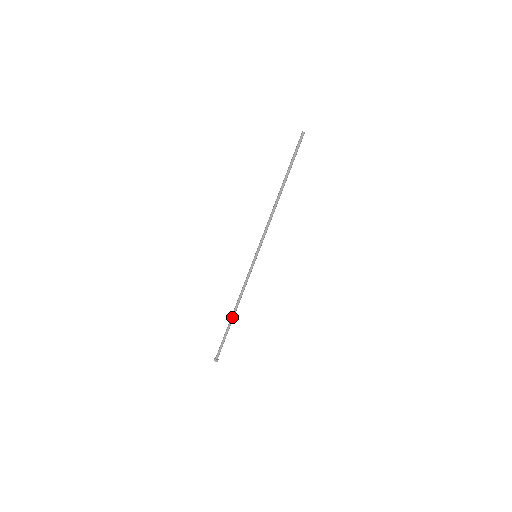
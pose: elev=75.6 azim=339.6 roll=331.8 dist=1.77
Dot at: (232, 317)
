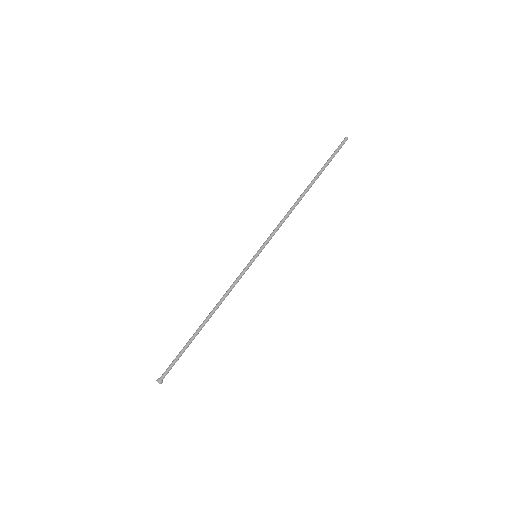
Dot at: (203, 326)
